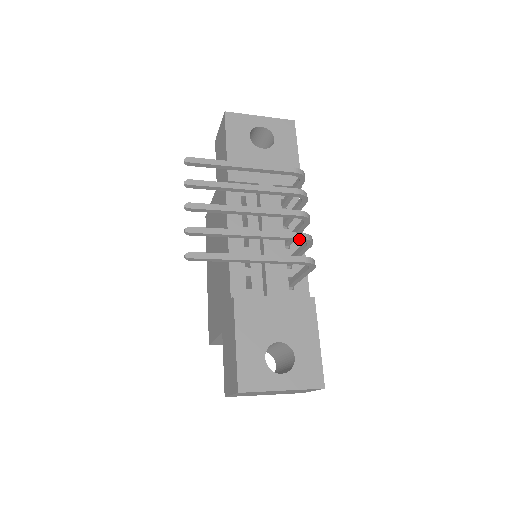
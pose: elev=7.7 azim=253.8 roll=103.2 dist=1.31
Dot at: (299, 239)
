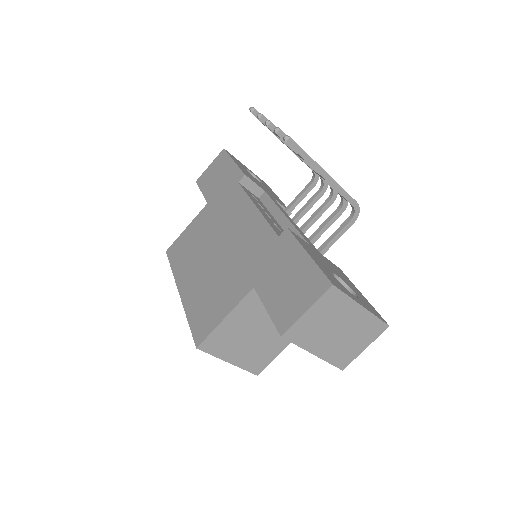
Dot at: occluded
